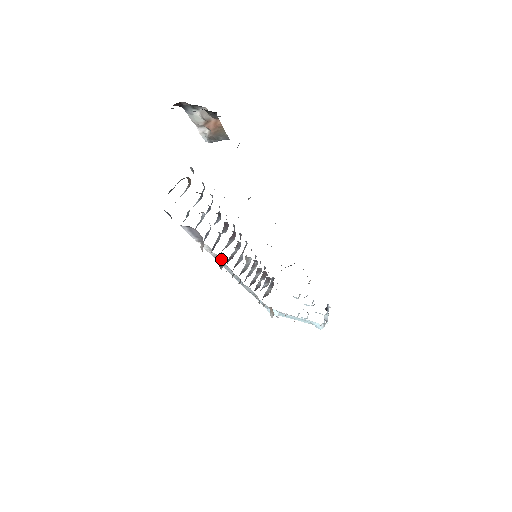
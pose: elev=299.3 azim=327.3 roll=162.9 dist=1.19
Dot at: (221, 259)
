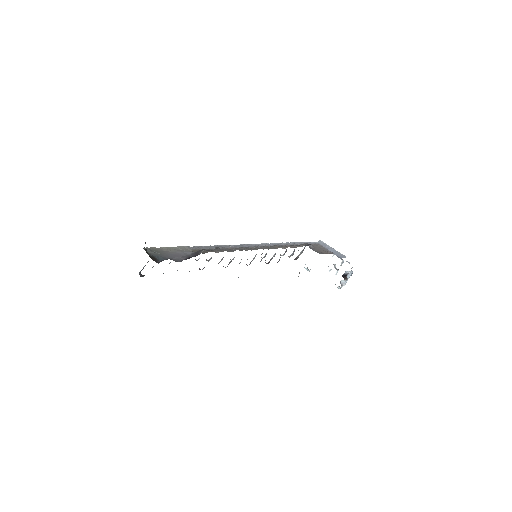
Dot at: occluded
